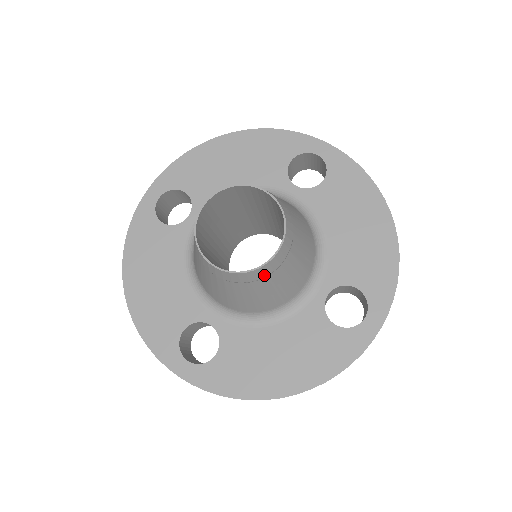
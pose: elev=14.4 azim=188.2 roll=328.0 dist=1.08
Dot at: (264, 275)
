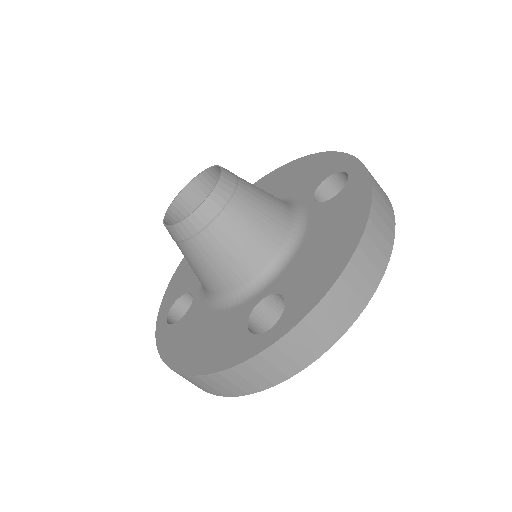
Dot at: (231, 190)
